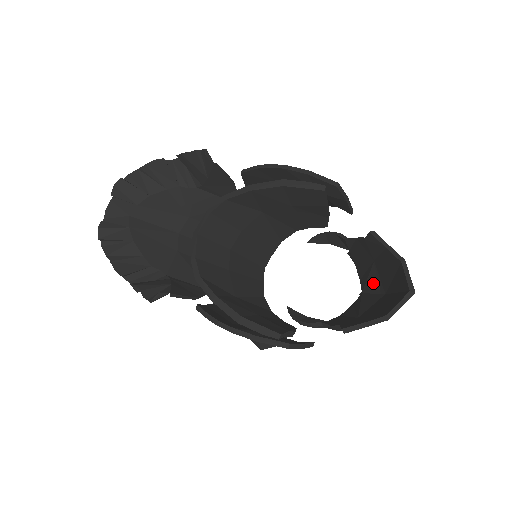
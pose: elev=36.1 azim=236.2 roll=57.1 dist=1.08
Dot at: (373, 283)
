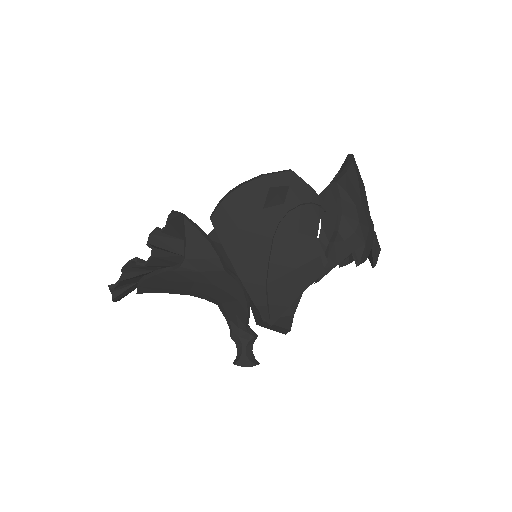
Dot at: occluded
